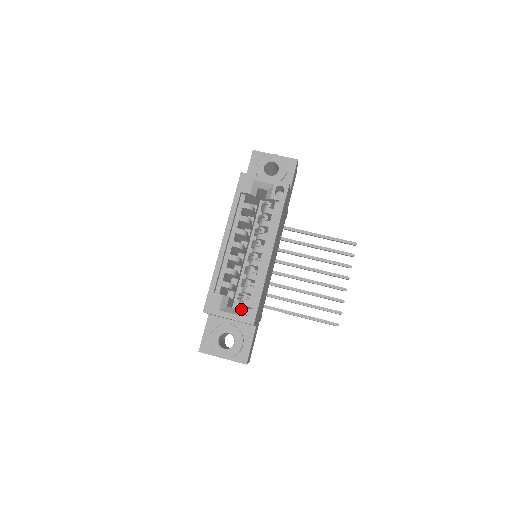
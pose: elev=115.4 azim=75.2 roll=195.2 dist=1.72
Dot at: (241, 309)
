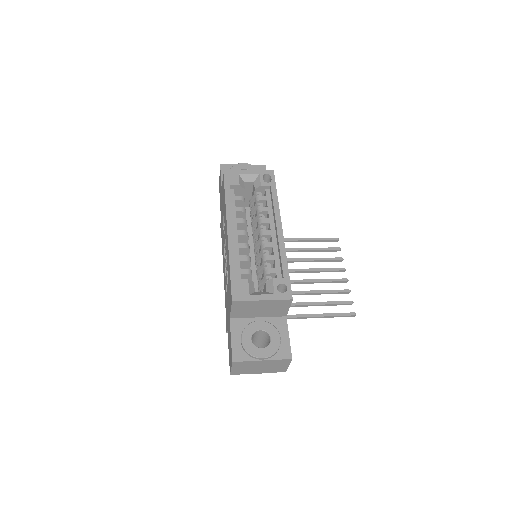
Dot at: (273, 287)
